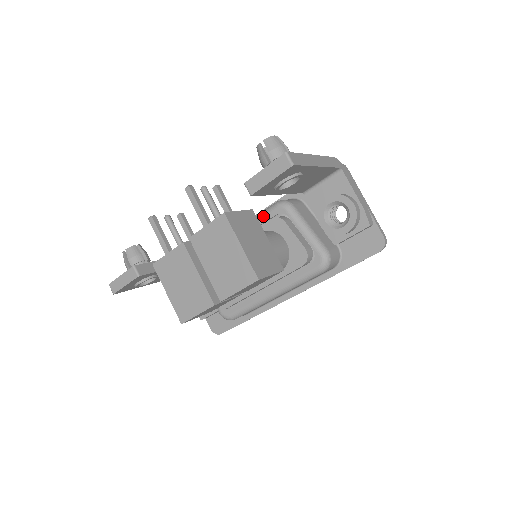
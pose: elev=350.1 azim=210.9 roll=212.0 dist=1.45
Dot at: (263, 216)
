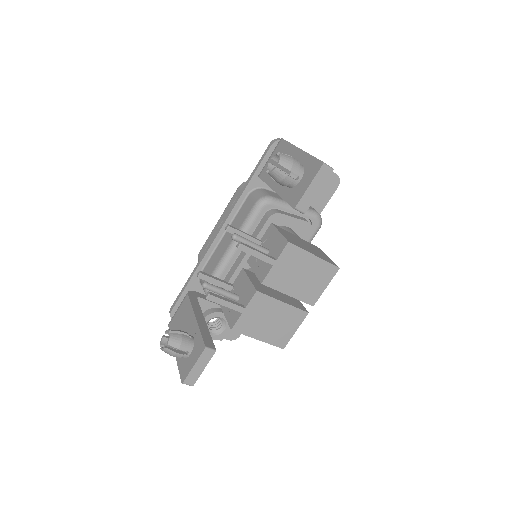
Dot at: (253, 222)
